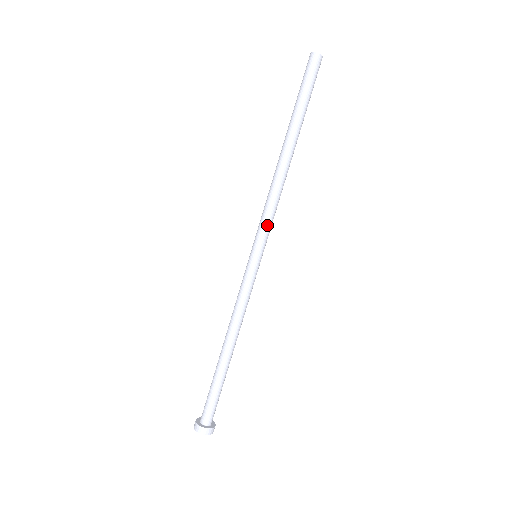
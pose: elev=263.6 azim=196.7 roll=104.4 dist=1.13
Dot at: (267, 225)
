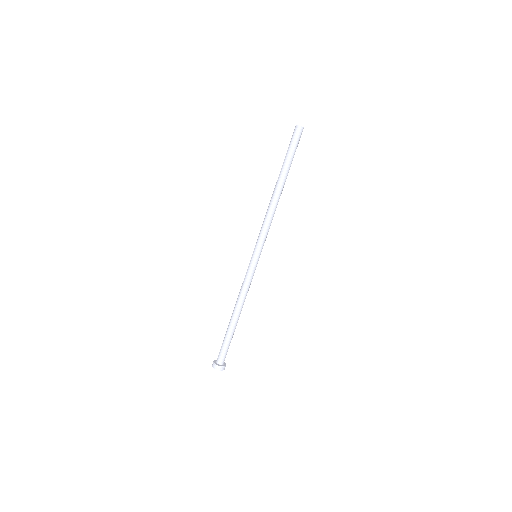
Dot at: (260, 235)
